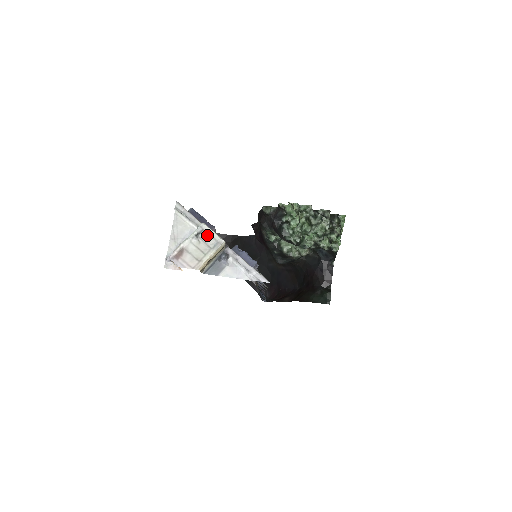
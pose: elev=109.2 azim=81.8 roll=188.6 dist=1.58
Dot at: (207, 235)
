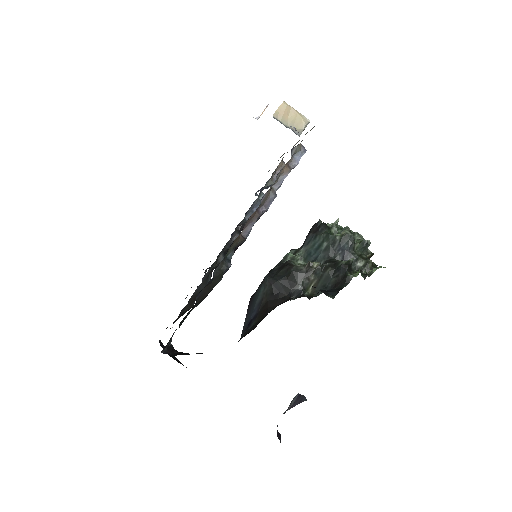
Dot at: occluded
